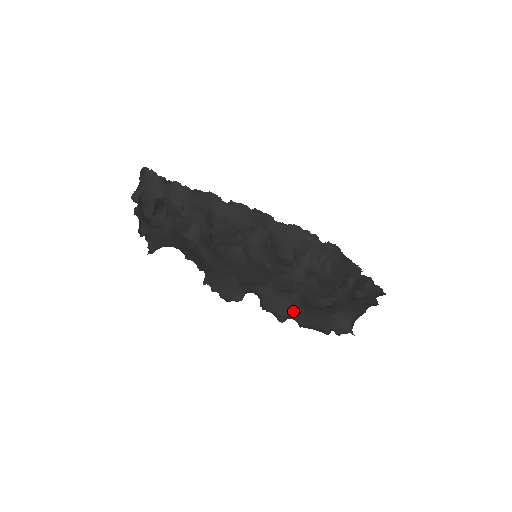
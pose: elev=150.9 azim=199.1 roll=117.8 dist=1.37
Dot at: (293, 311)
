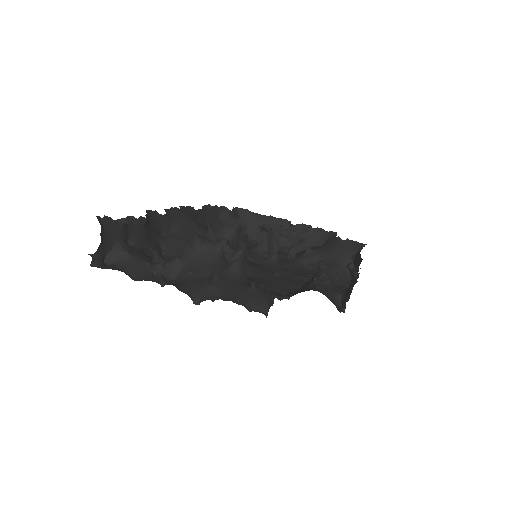
Dot at: occluded
